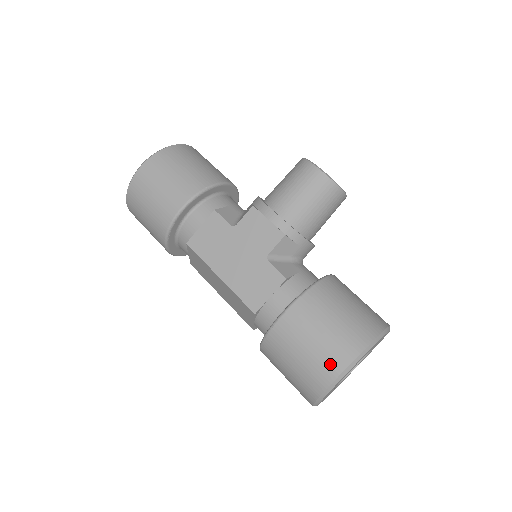
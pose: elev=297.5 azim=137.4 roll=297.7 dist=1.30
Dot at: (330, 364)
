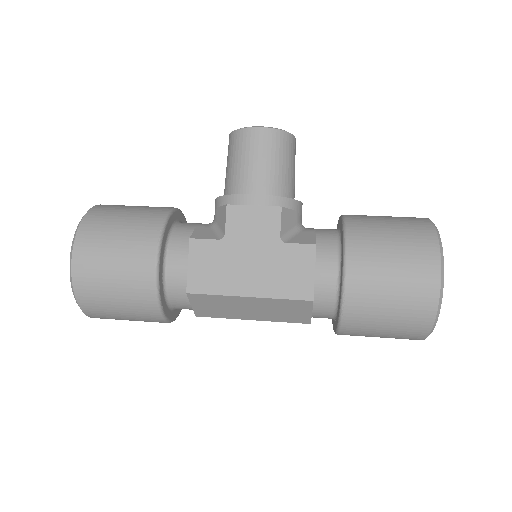
Dot at: (425, 282)
